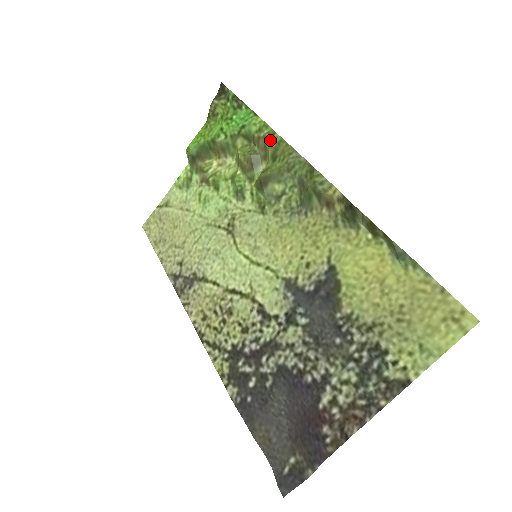
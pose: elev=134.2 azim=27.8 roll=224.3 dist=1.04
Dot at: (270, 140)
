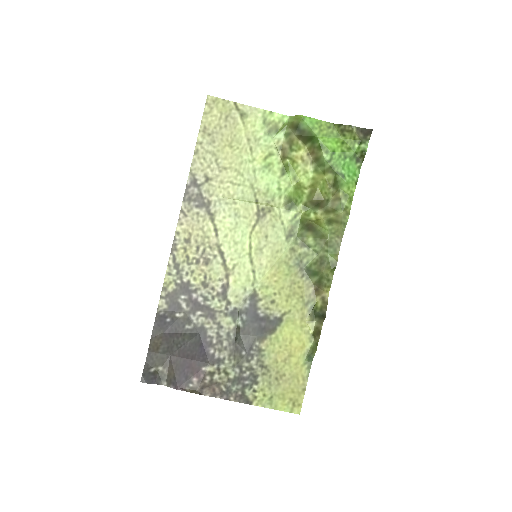
Dot at: (342, 214)
